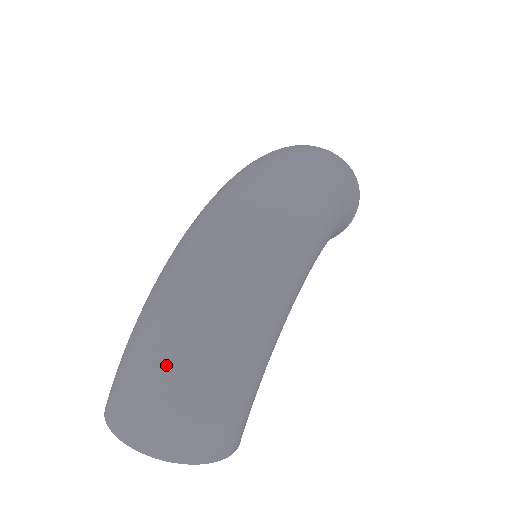
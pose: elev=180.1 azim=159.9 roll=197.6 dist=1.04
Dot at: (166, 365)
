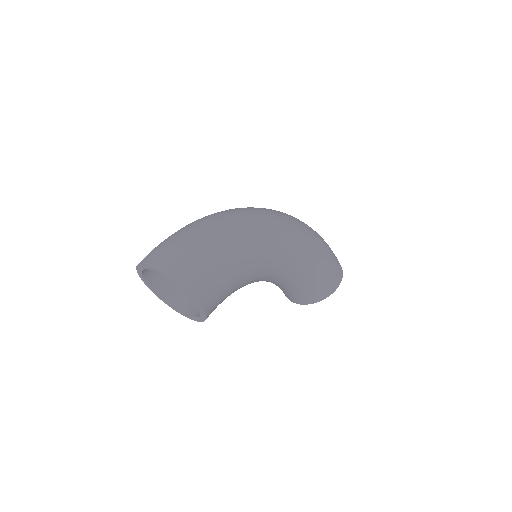
Dot at: (183, 233)
